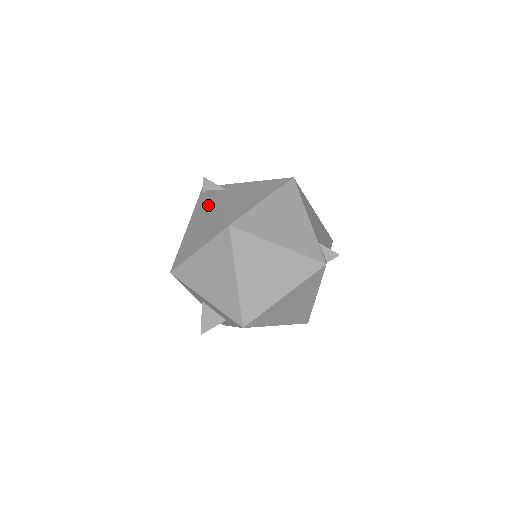
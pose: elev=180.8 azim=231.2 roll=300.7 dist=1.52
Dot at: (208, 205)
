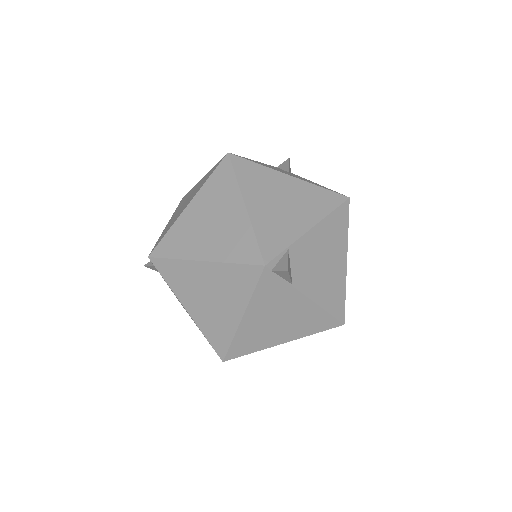
Dot at: occluded
